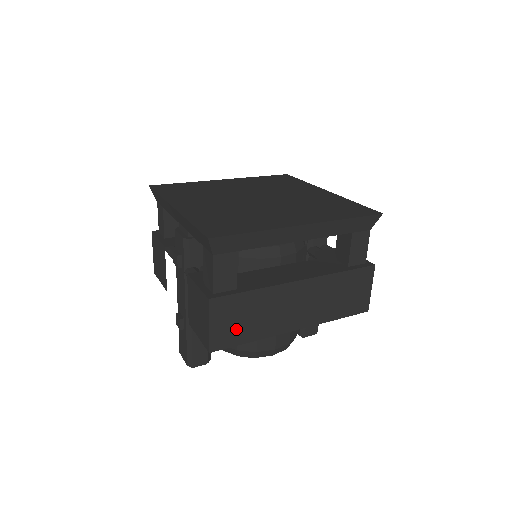
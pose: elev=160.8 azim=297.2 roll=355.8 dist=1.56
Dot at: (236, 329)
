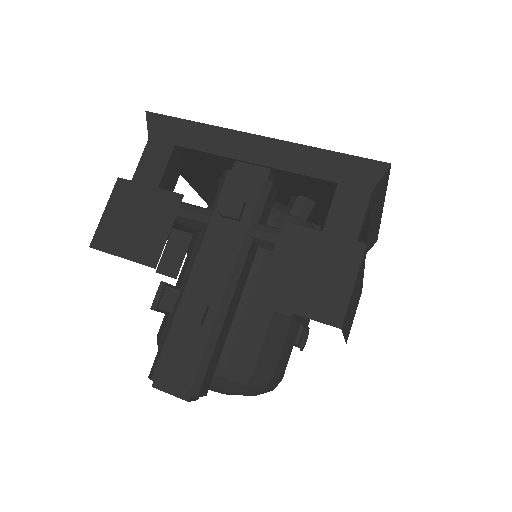
Dot at: (350, 306)
